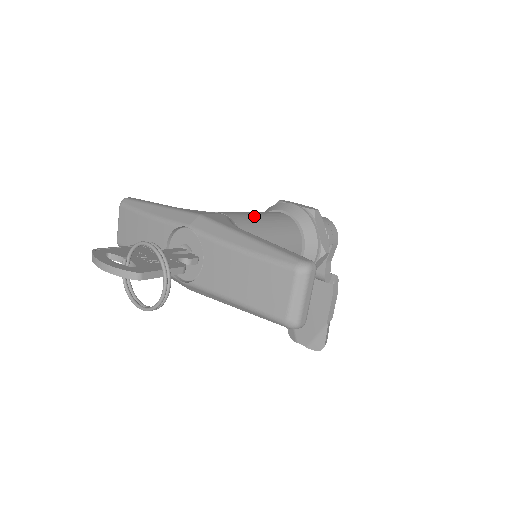
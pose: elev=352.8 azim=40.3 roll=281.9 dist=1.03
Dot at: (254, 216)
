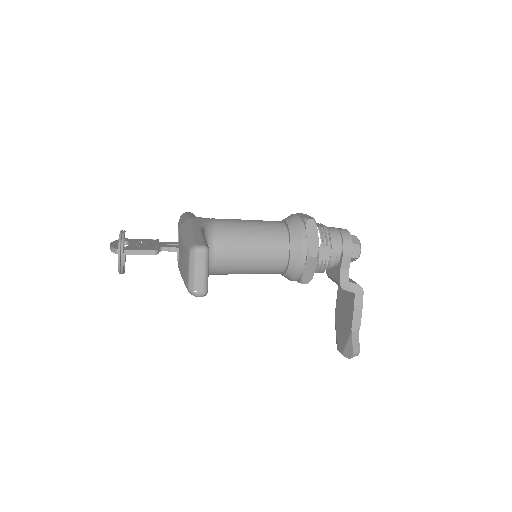
Dot at: (241, 222)
